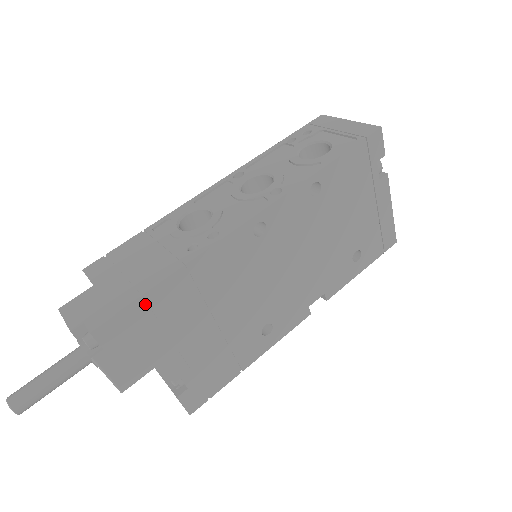
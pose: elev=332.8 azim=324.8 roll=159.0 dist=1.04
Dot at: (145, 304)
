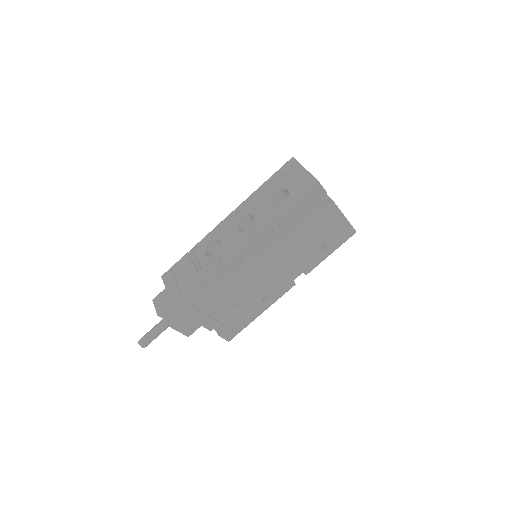
Dot at: (188, 302)
